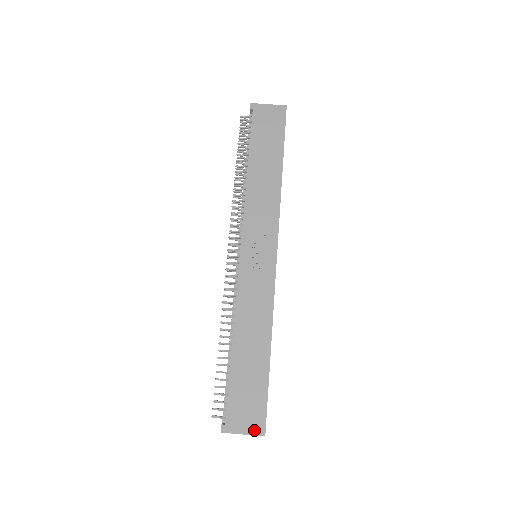
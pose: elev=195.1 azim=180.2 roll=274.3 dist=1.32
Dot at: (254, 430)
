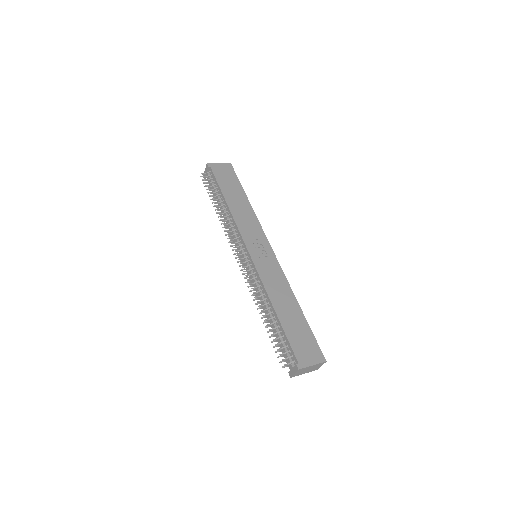
Dot at: (318, 360)
